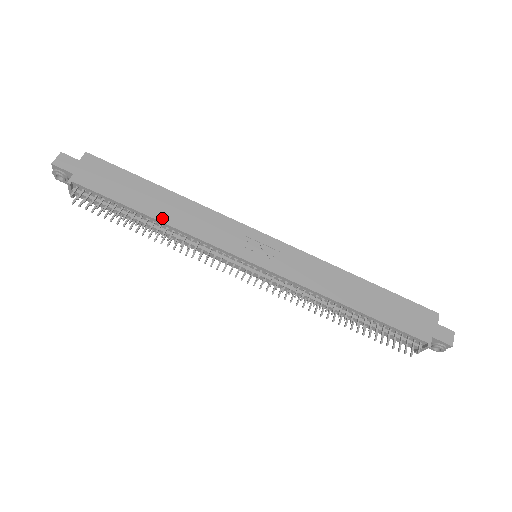
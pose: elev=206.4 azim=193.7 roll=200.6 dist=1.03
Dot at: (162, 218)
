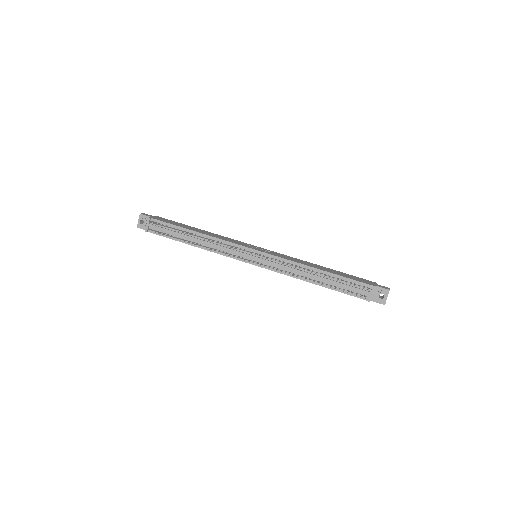
Dot at: (201, 232)
